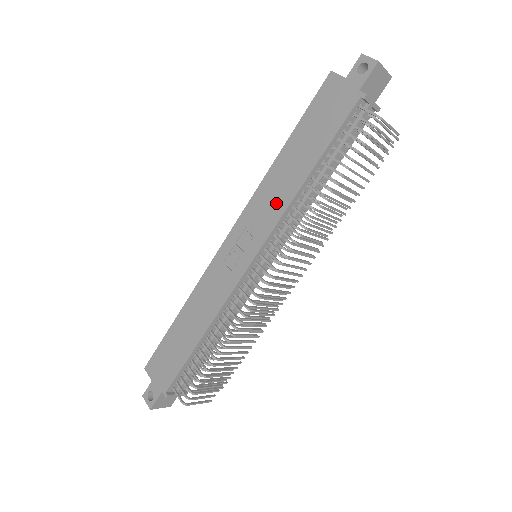
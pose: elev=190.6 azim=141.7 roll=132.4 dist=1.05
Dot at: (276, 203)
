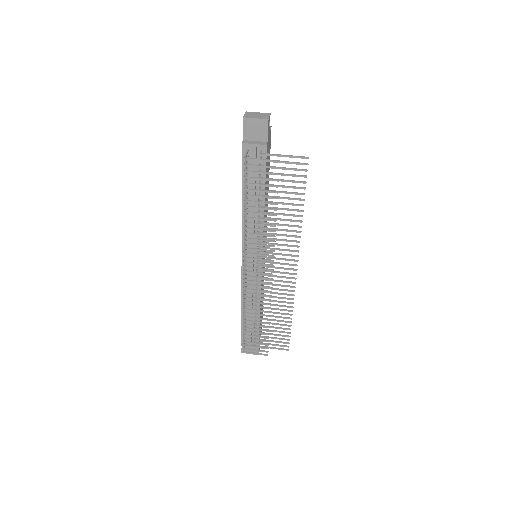
Dot at: occluded
